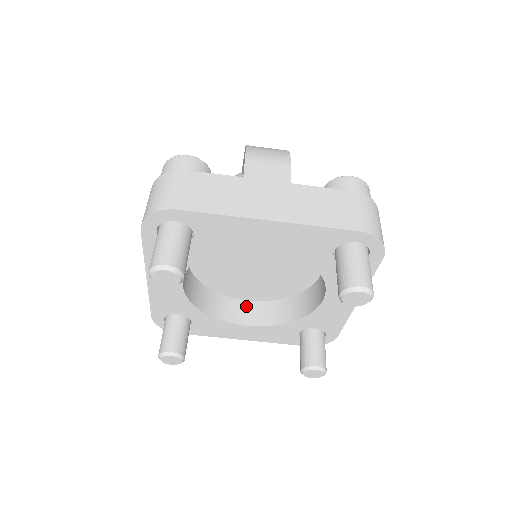
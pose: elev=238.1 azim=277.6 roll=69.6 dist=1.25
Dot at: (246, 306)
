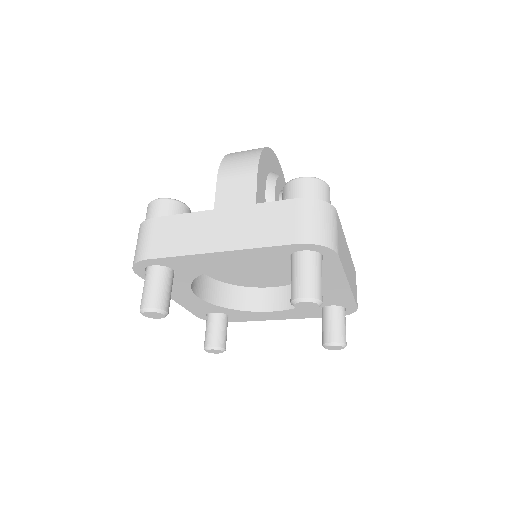
Dot at: (271, 293)
